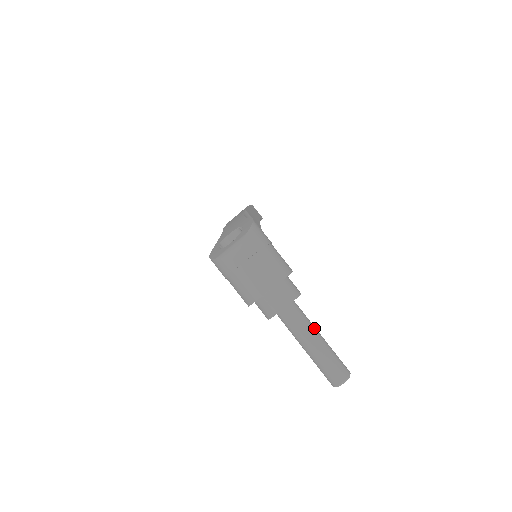
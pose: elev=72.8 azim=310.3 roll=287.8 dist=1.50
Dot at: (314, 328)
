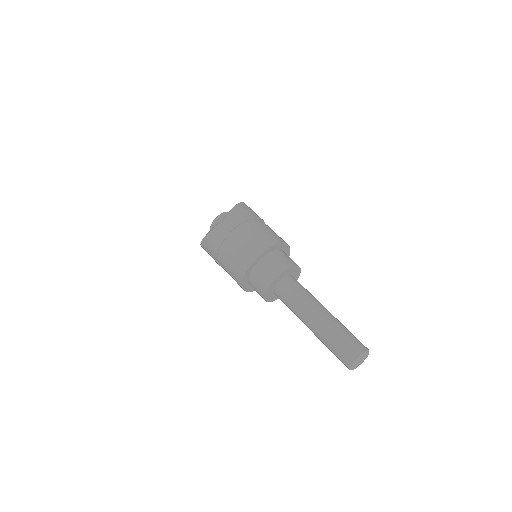
Dot at: (318, 301)
